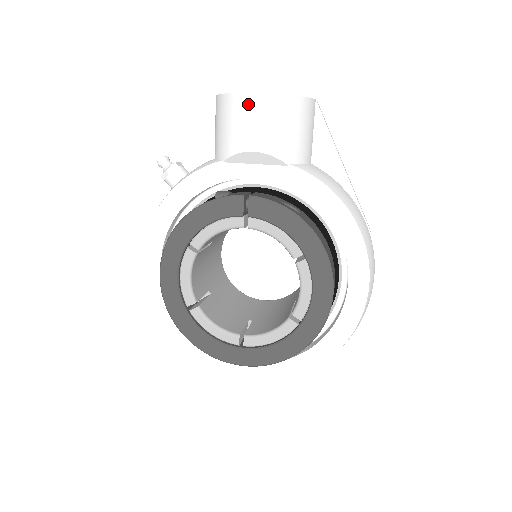
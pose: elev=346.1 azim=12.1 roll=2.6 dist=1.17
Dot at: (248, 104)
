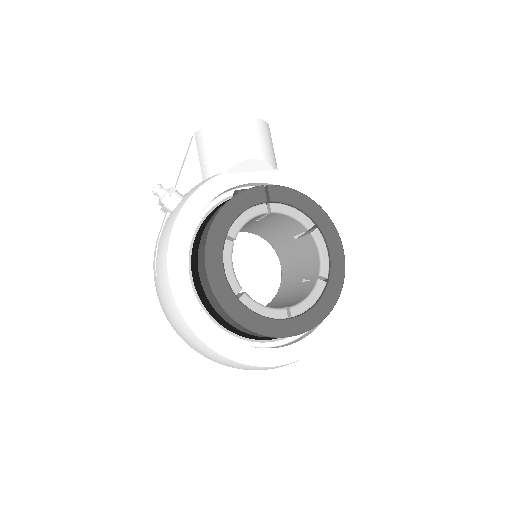
Dot at: (241, 125)
